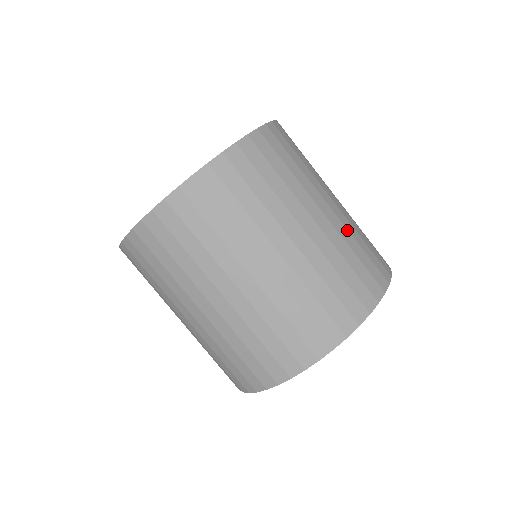
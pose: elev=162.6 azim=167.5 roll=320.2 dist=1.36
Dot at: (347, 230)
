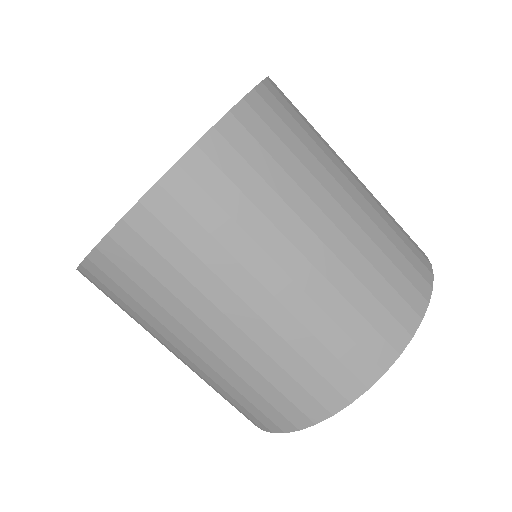
Dot at: (360, 254)
